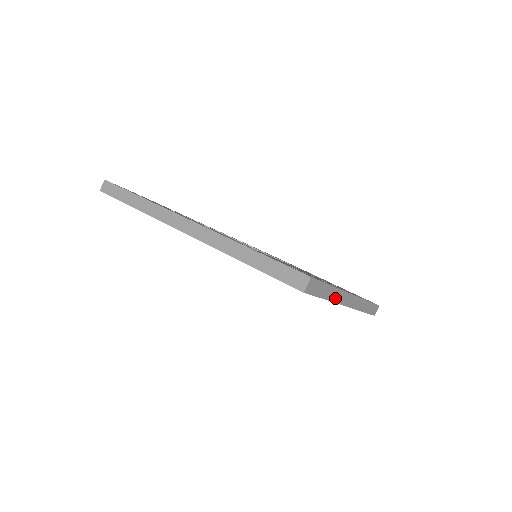
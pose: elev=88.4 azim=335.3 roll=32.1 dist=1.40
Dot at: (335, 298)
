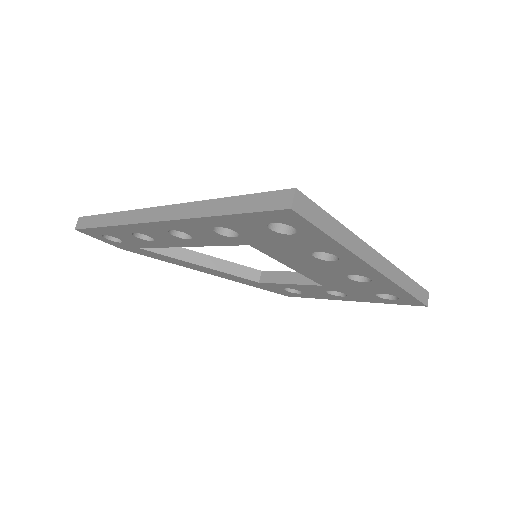
Dot at: (350, 245)
